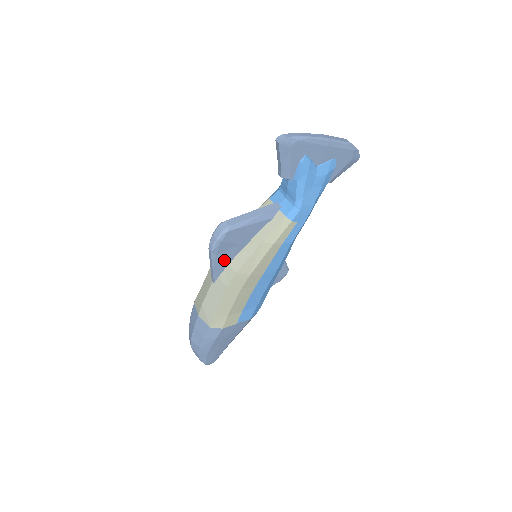
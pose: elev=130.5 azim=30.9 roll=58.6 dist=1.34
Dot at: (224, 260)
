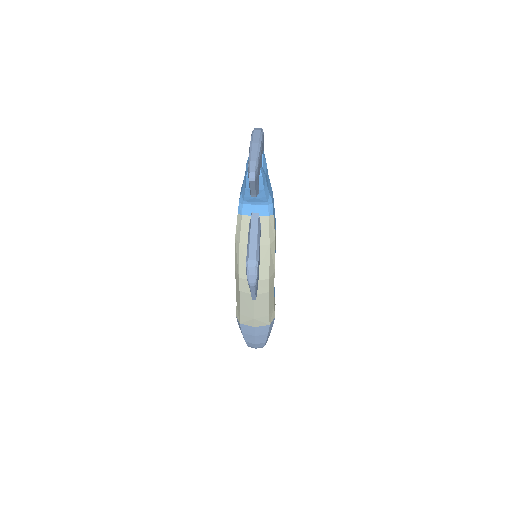
Dot at: occluded
